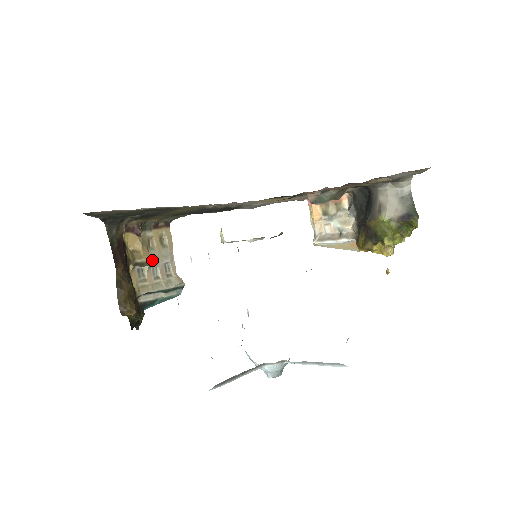
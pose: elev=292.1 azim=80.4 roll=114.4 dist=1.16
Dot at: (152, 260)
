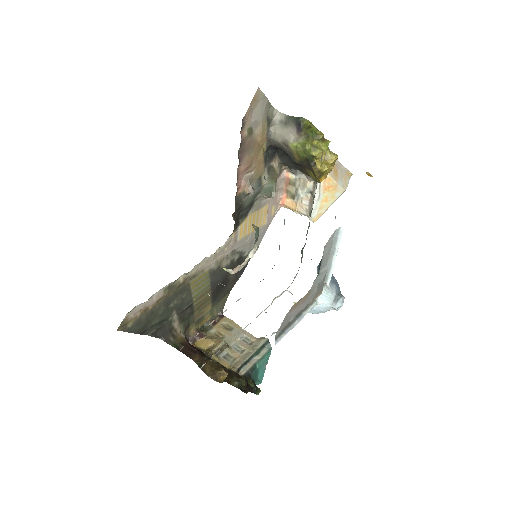
Dot at: (229, 344)
